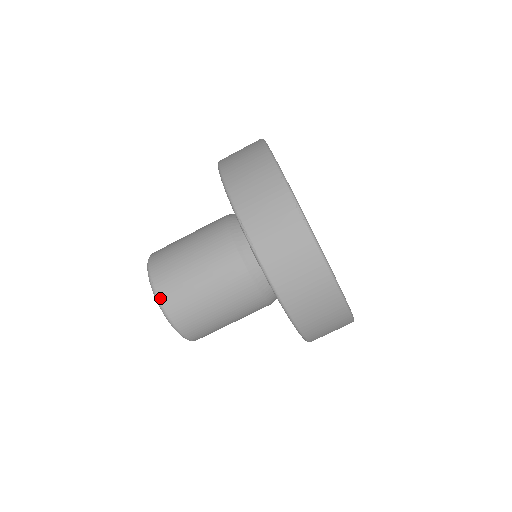
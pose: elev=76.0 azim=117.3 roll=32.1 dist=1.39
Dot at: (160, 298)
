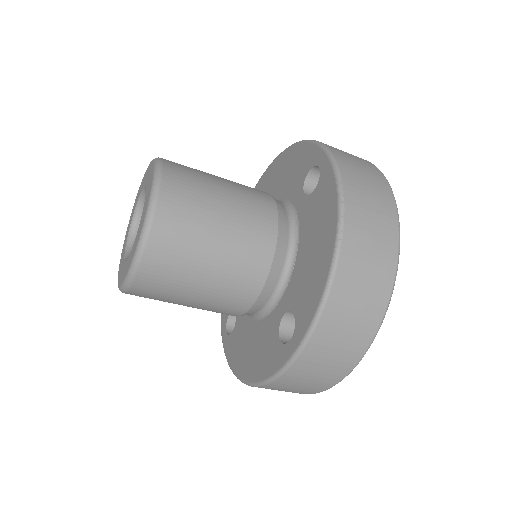
Dot at: (158, 205)
